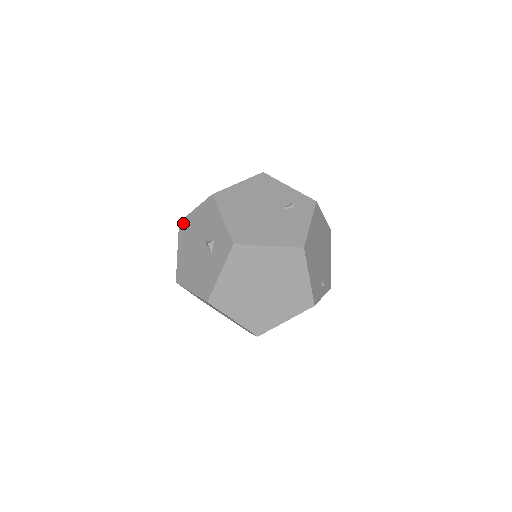
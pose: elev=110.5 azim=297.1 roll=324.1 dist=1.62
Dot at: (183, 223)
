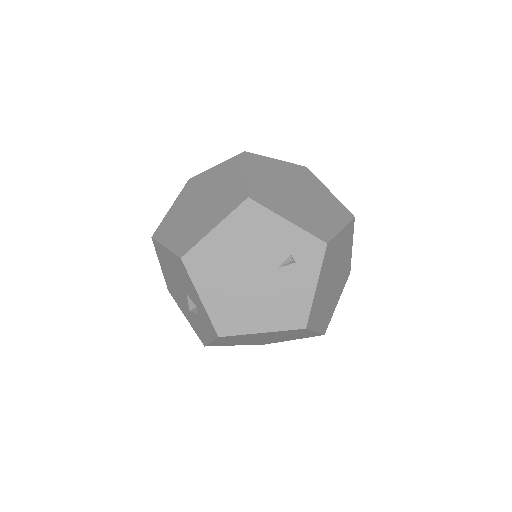
Dot at: (156, 245)
